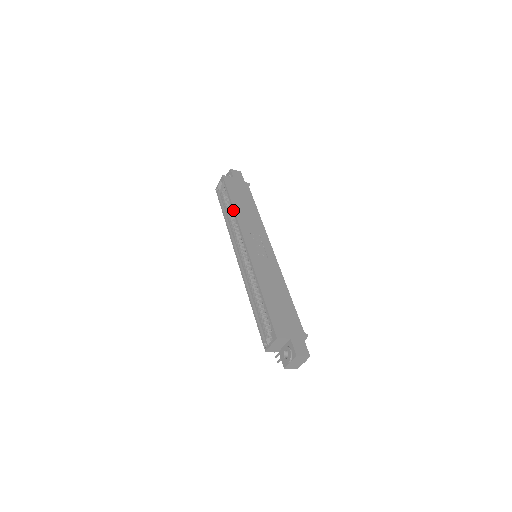
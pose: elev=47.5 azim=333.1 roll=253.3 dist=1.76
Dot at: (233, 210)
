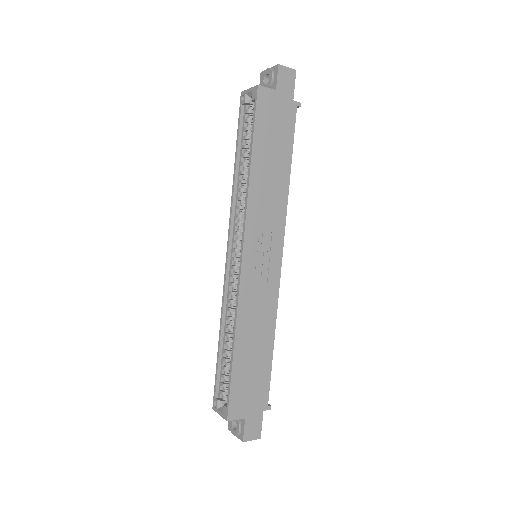
Dot at: (248, 176)
